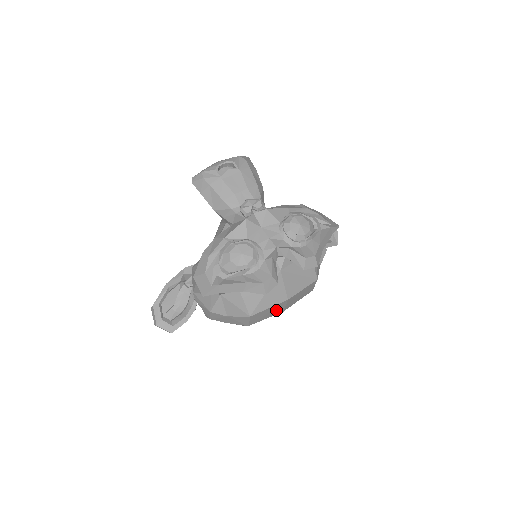
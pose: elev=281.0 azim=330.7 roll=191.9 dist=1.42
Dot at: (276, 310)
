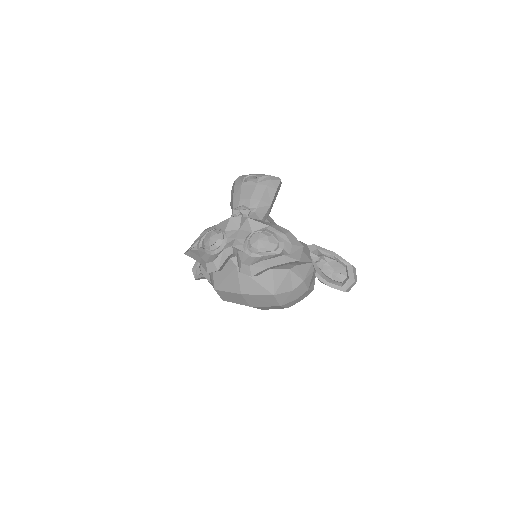
Dot at: (239, 300)
